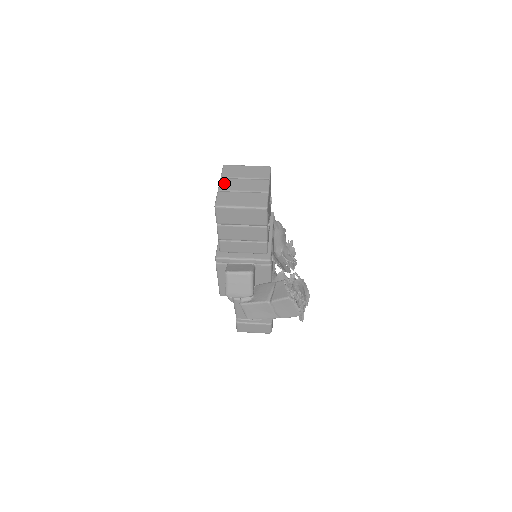
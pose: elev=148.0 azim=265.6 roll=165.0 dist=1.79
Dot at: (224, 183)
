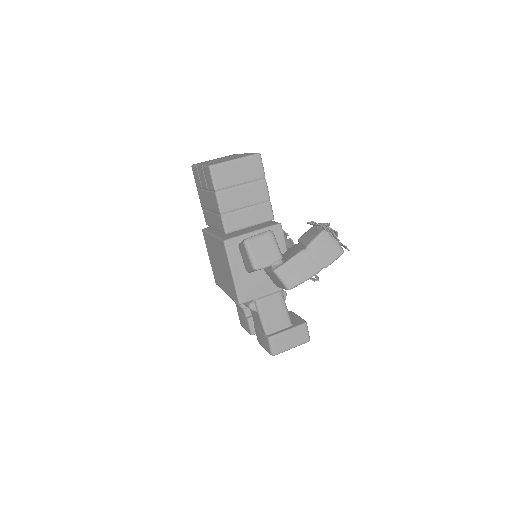
Dot at: occluded
